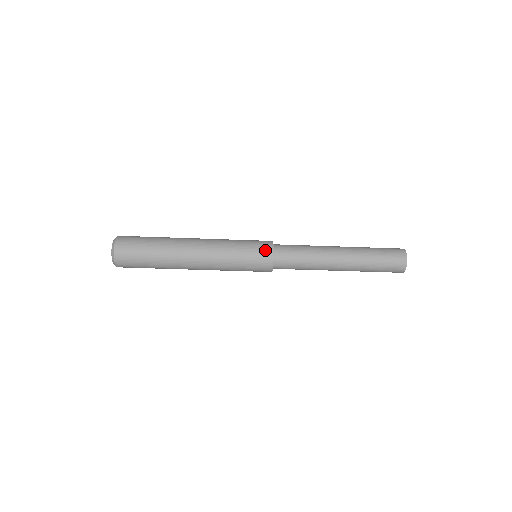
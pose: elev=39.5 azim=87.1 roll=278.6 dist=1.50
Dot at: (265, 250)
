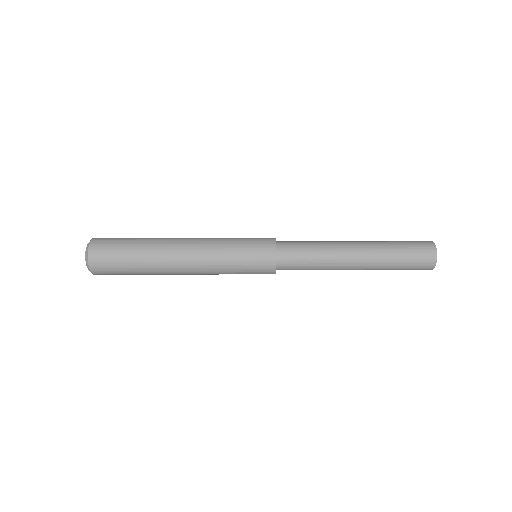
Dot at: (266, 260)
